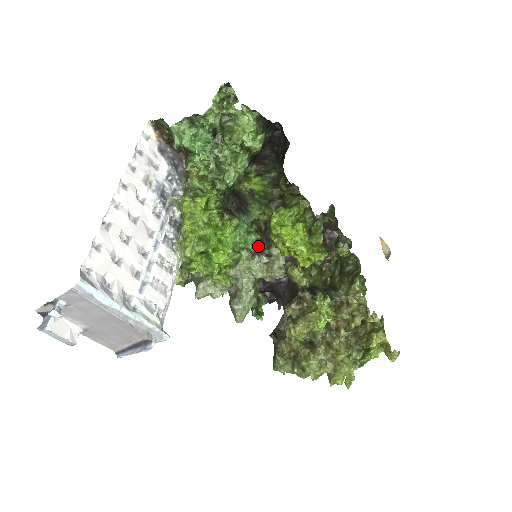
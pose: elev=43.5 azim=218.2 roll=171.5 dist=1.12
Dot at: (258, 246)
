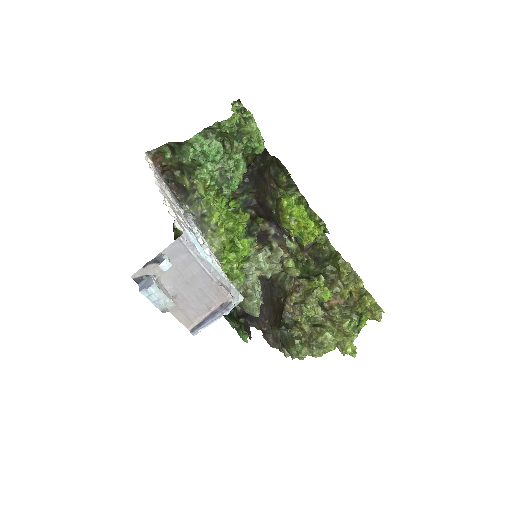
Dot at: (259, 244)
